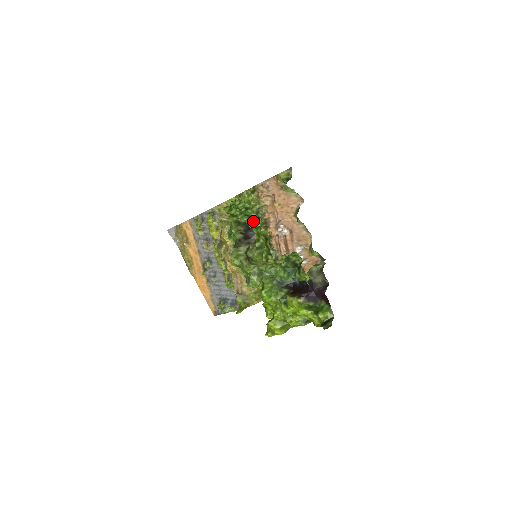
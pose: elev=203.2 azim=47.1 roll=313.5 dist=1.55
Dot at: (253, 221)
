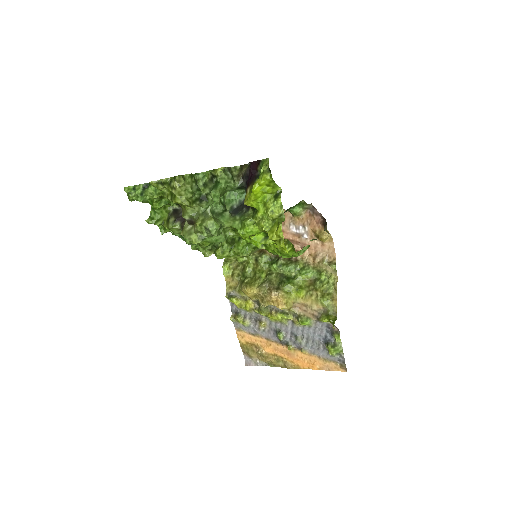
Dot at: (149, 191)
